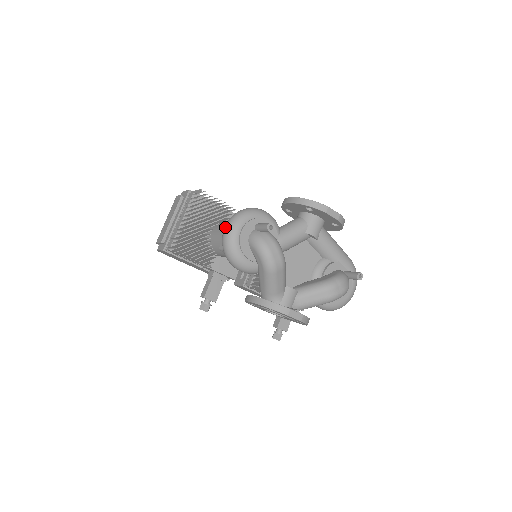
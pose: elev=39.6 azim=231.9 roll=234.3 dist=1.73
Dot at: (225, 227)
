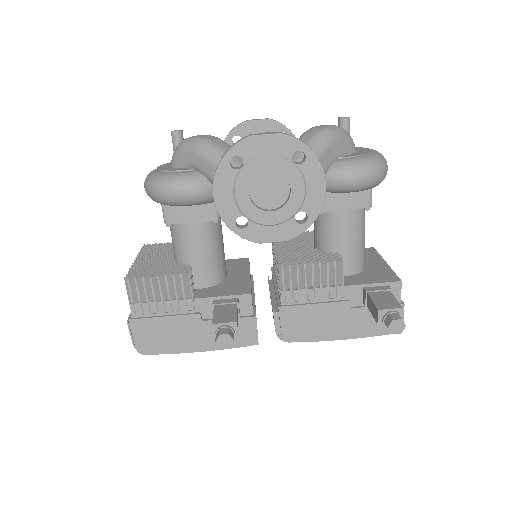
Dot at: occluded
